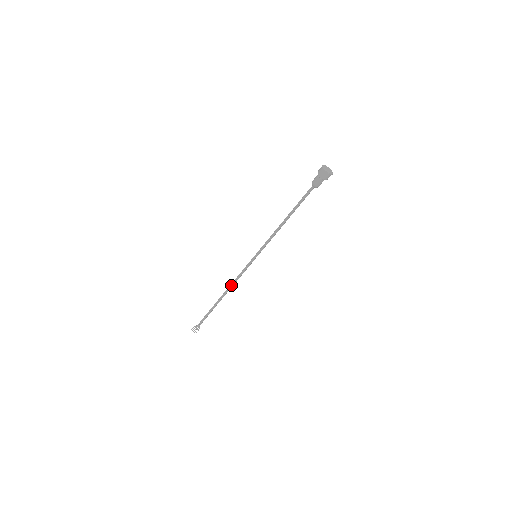
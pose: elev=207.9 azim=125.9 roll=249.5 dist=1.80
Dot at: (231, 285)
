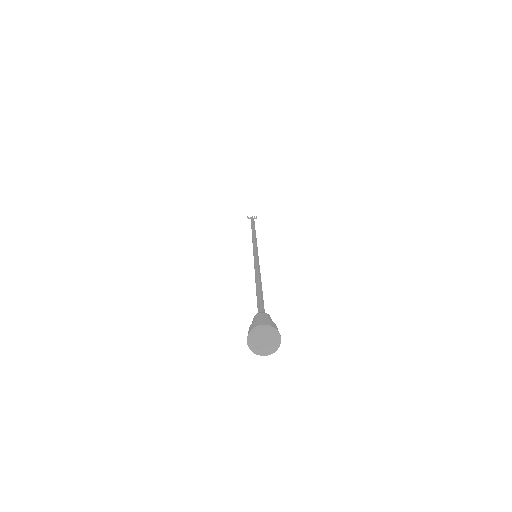
Dot at: (252, 239)
